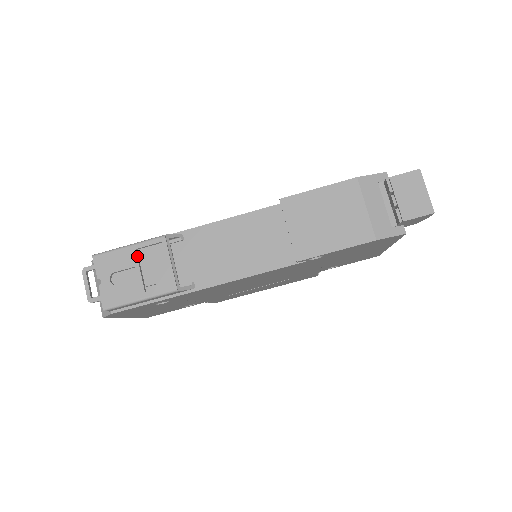
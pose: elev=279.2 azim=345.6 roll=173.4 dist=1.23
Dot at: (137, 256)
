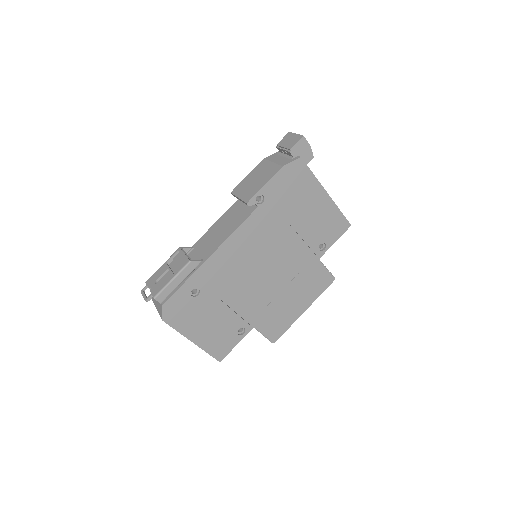
Dot at: (167, 265)
